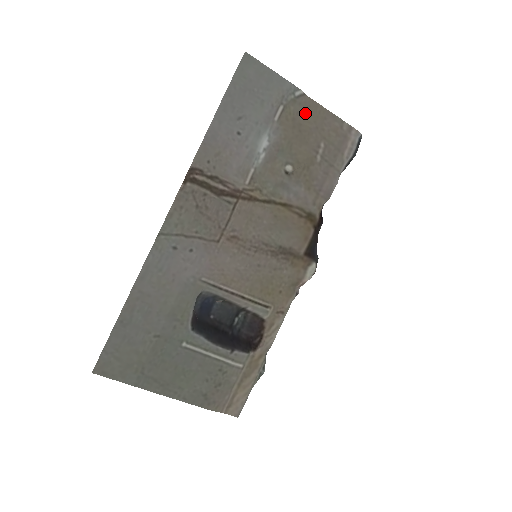
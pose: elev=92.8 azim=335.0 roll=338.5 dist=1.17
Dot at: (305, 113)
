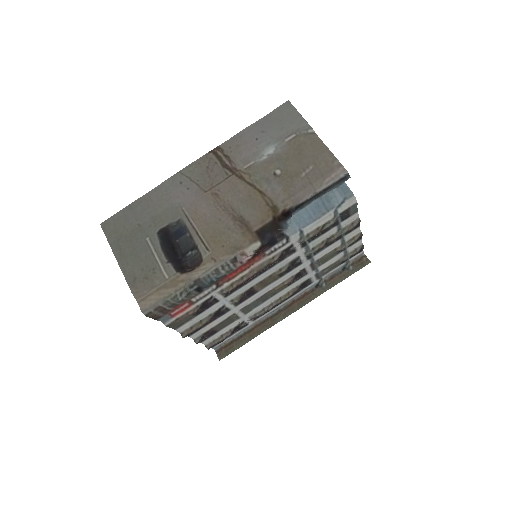
Dot at: (310, 144)
